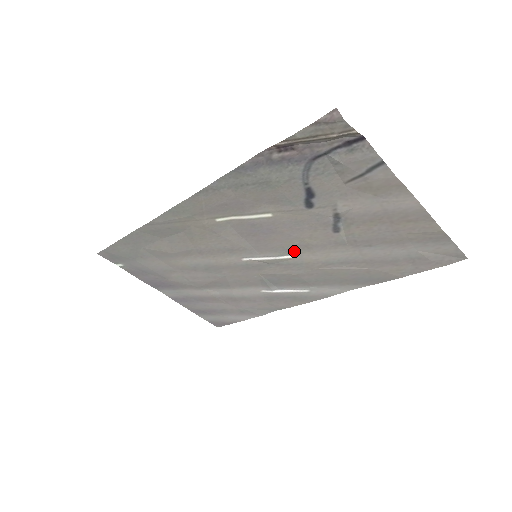
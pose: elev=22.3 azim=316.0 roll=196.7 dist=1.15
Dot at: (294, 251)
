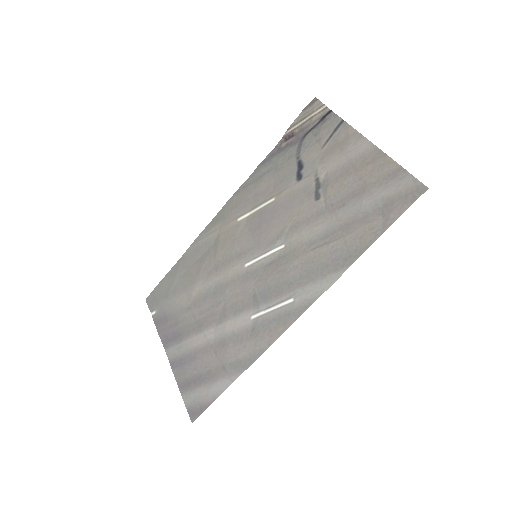
Dot at: (286, 238)
